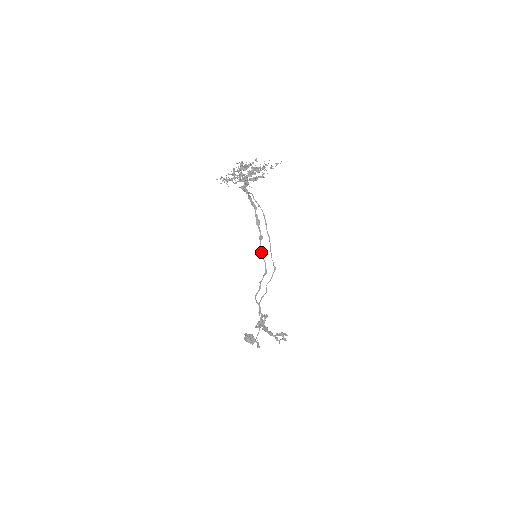
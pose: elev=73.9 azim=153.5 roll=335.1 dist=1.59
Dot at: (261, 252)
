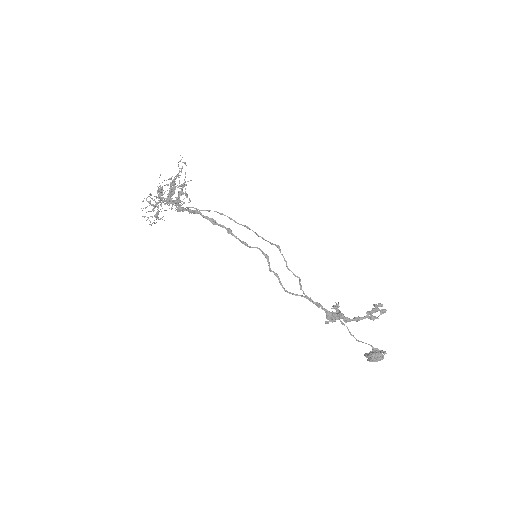
Dot at: (243, 243)
